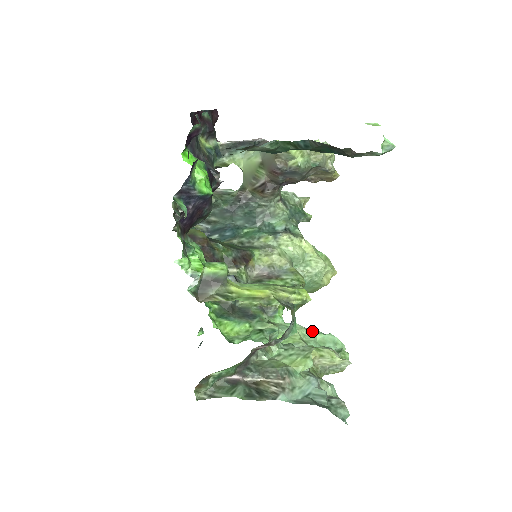
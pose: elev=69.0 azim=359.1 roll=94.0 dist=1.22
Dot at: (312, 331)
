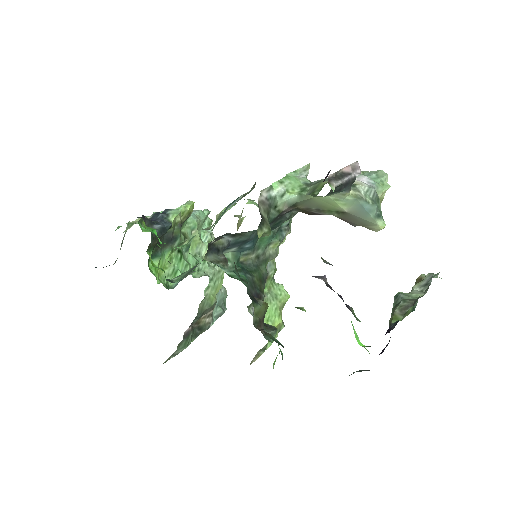
Dot at: (202, 220)
